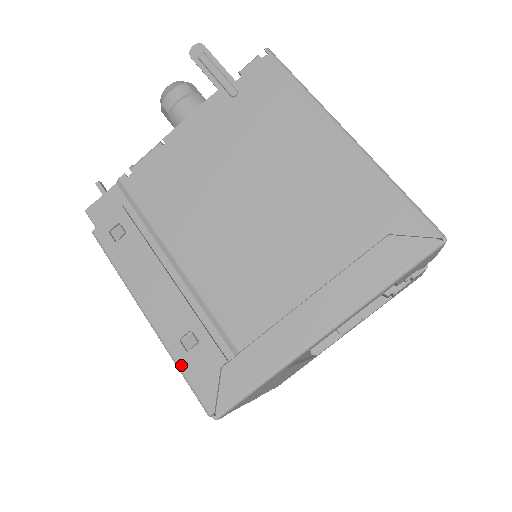
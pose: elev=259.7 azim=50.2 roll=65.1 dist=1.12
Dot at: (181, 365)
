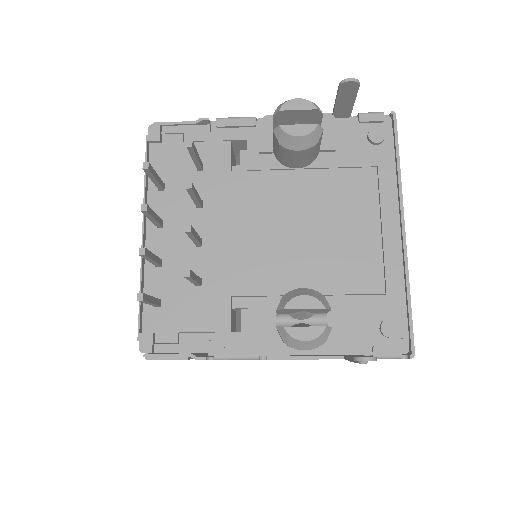
Dot at: occluded
